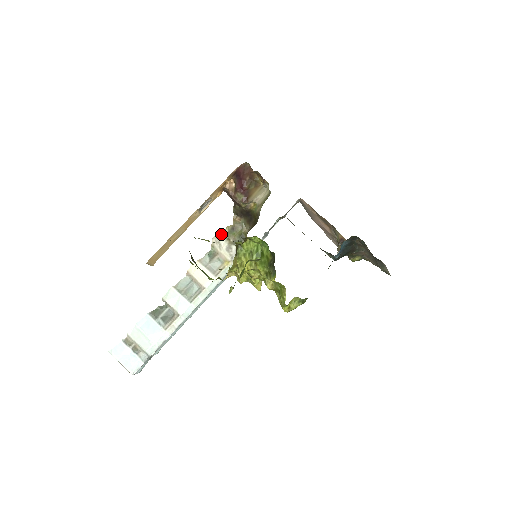
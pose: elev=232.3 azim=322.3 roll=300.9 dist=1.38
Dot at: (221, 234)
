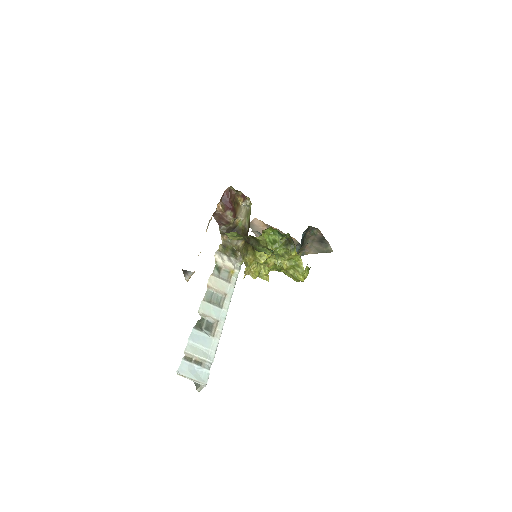
Dot at: (219, 251)
